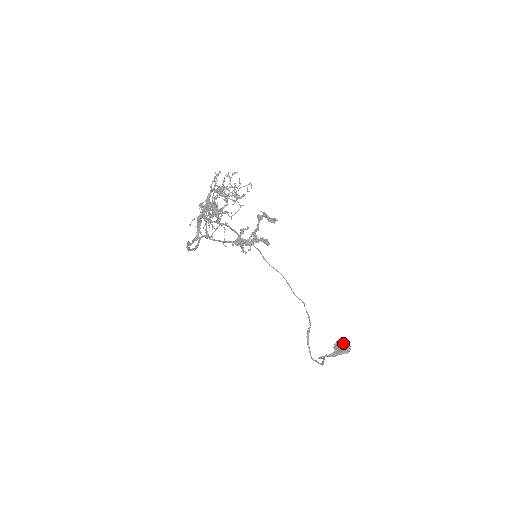
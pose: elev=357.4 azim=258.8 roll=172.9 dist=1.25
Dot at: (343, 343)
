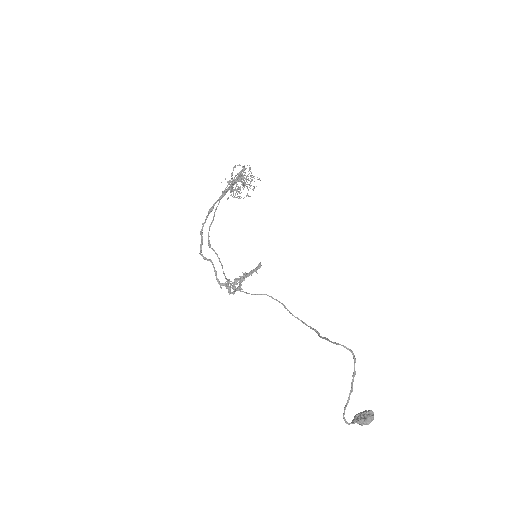
Dot at: (361, 412)
